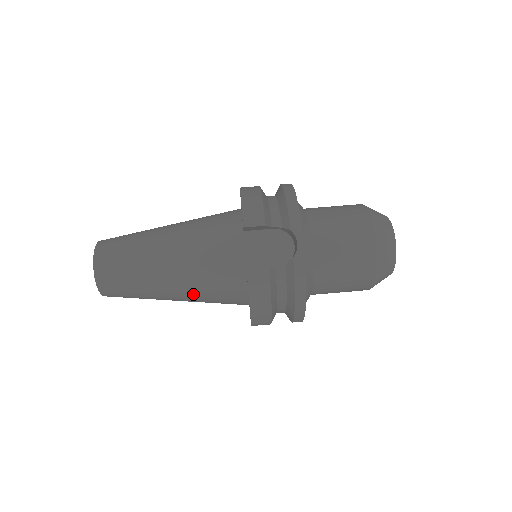
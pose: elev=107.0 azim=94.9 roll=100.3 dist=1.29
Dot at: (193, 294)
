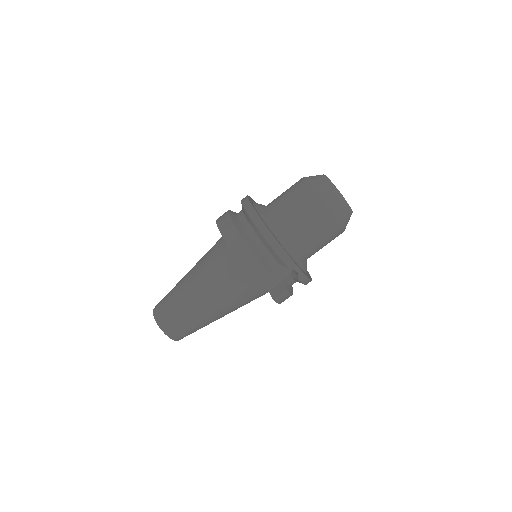
Dot at: occluded
